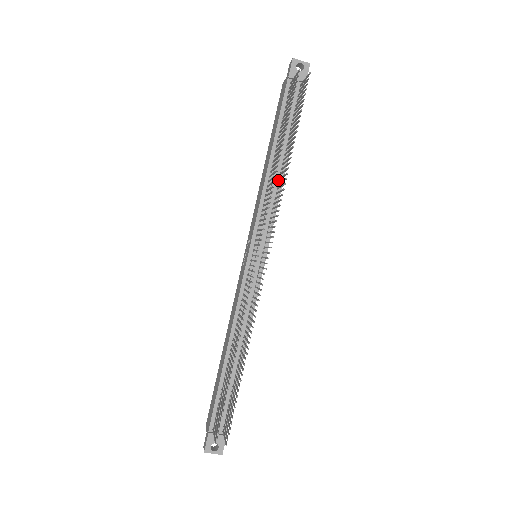
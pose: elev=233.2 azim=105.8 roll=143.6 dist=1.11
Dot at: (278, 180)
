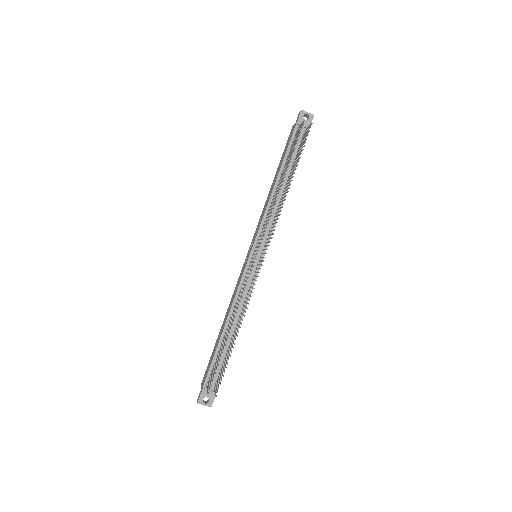
Dot at: (280, 200)
